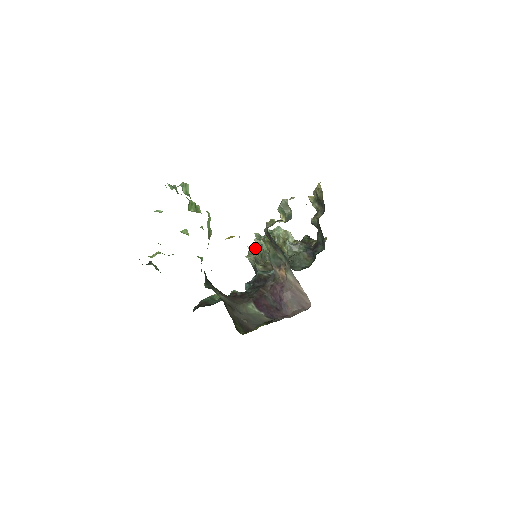
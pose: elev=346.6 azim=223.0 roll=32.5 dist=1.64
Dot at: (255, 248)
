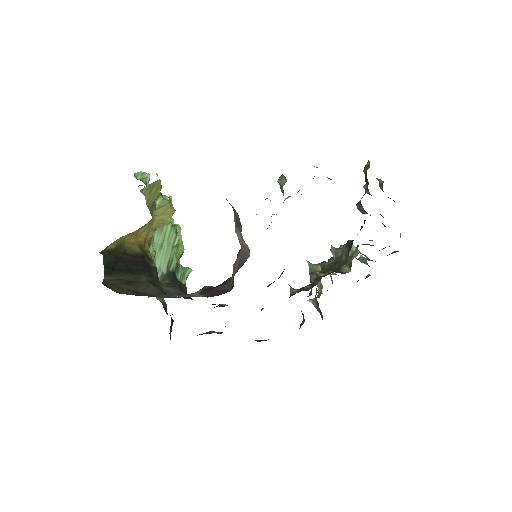
Dot at: (318, 285)
